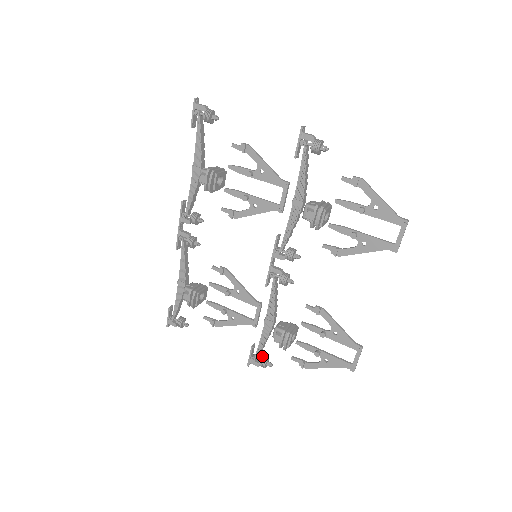
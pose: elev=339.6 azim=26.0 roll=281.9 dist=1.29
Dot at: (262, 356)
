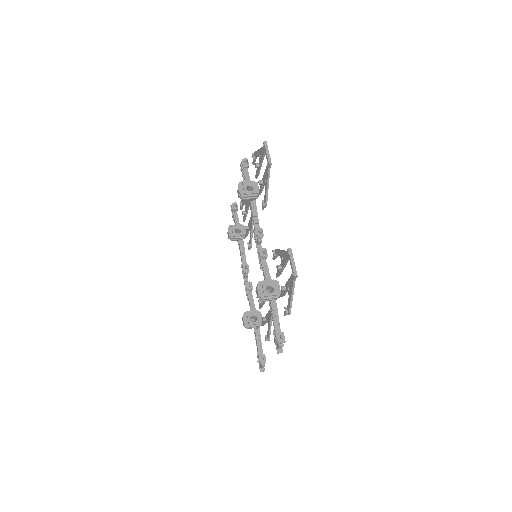
Dot at: occluded
